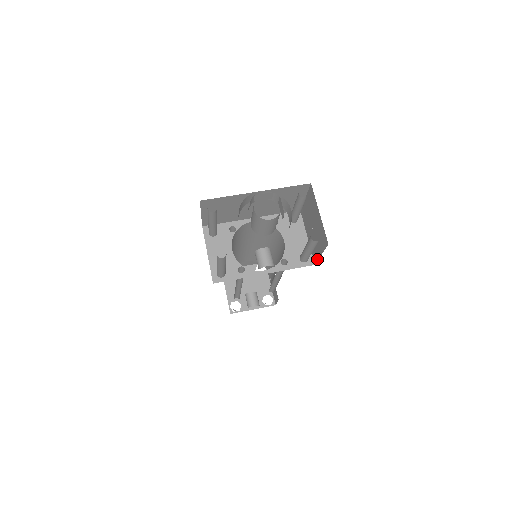
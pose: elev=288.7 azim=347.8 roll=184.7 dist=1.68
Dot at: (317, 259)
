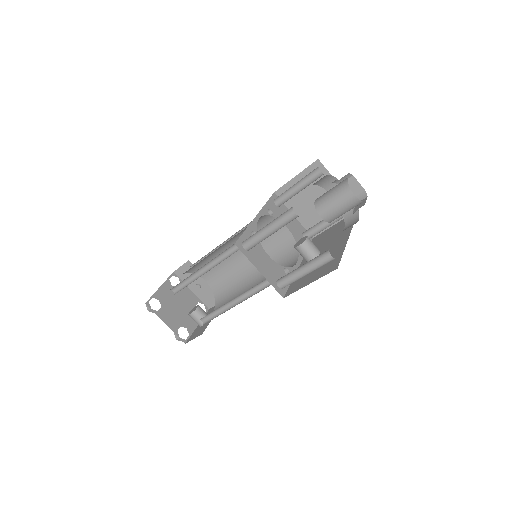
Dot at: (322, 231)
